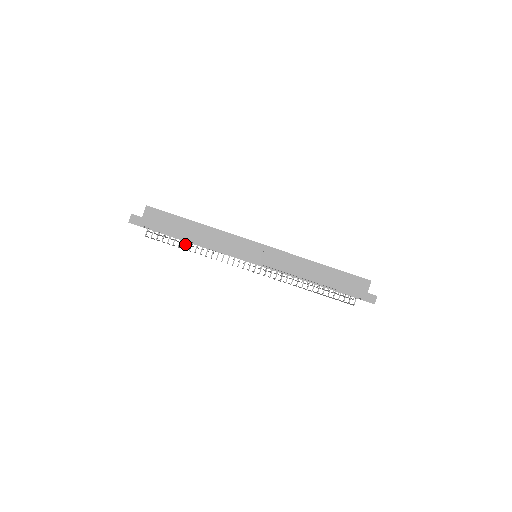
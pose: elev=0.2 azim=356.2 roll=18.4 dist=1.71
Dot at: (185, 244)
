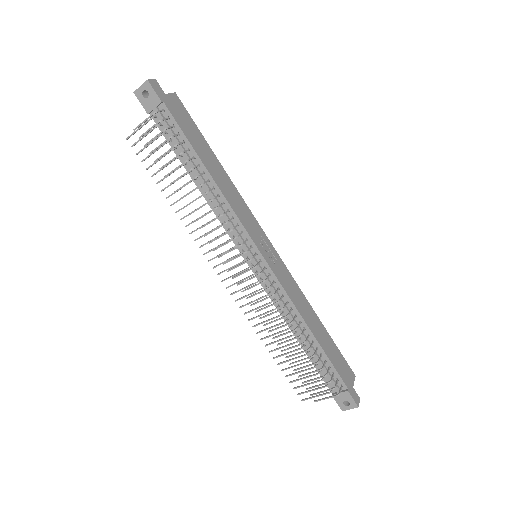
Dot at: (196, 166)
